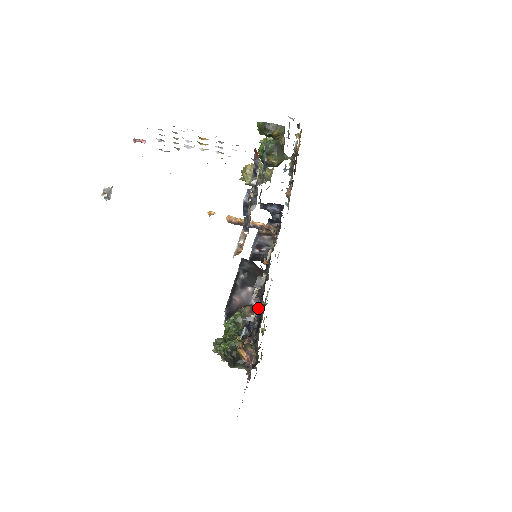
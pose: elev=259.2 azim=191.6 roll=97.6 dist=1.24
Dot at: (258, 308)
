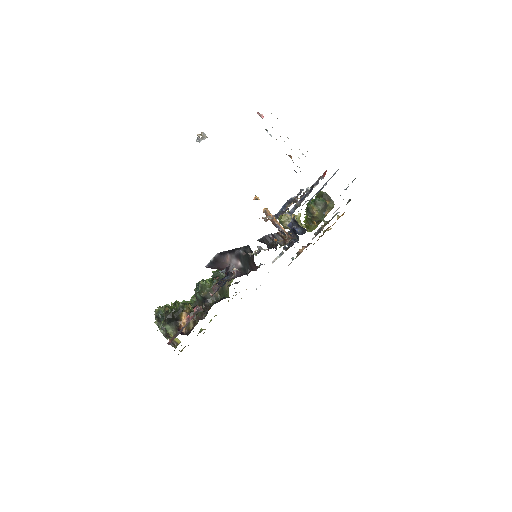
Dot at: (238, 274)
